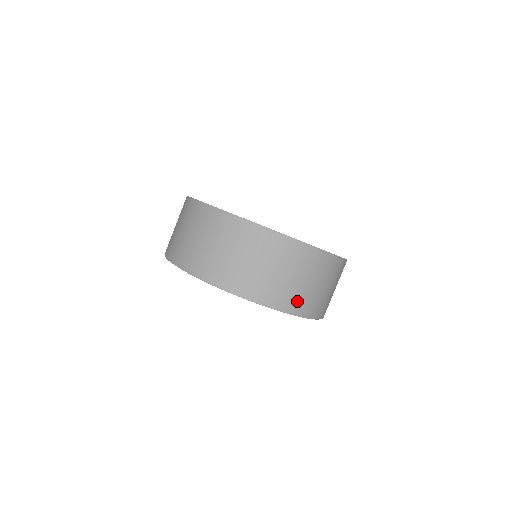
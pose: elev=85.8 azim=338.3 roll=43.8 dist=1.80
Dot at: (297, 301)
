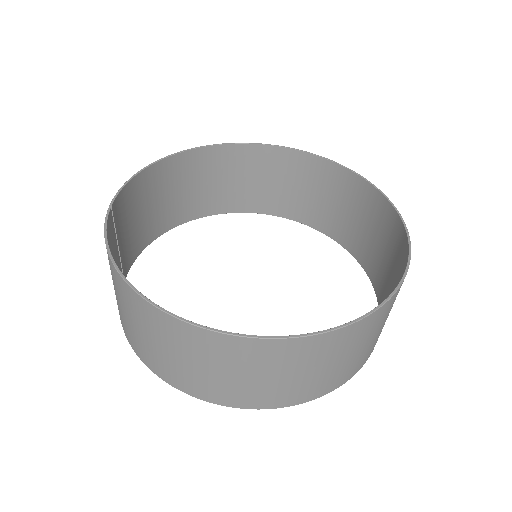
Dot at: occluded
